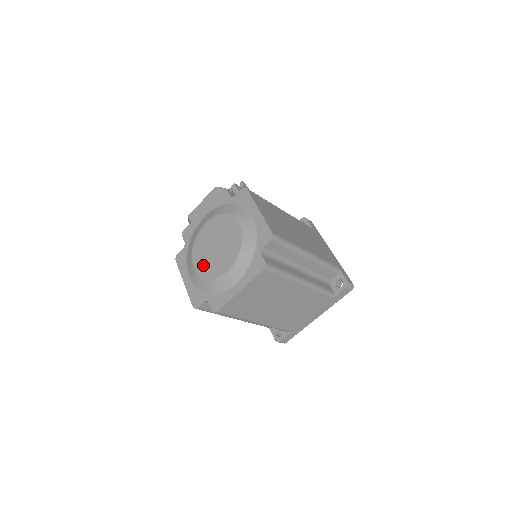
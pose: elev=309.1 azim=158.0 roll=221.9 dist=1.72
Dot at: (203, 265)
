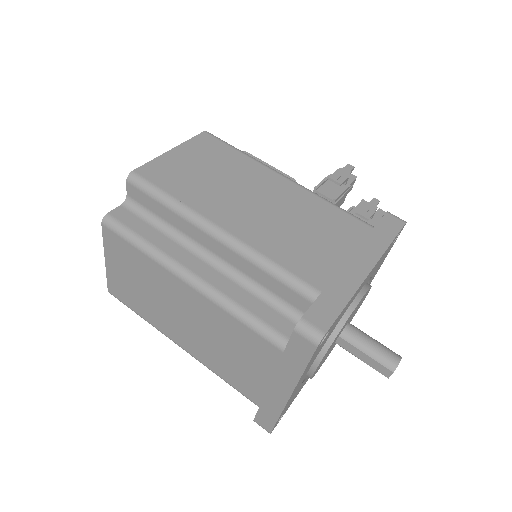
Dot at: occluded
